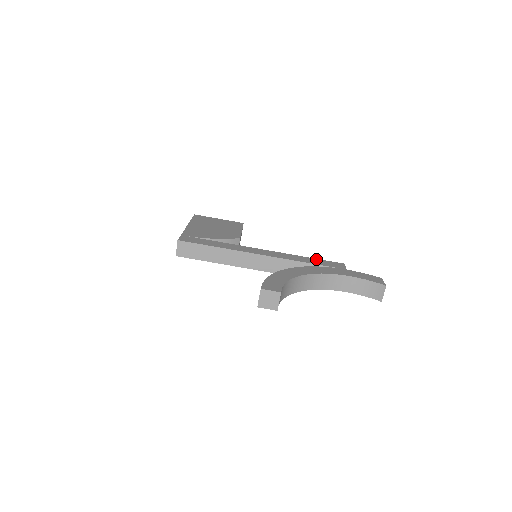
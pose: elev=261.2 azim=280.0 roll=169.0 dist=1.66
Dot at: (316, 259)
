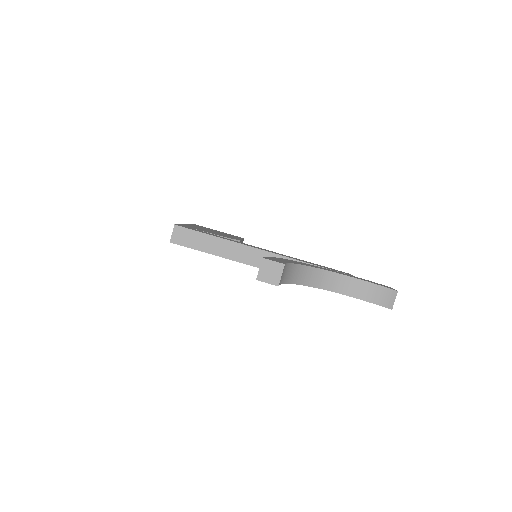
Dot at: occluded
